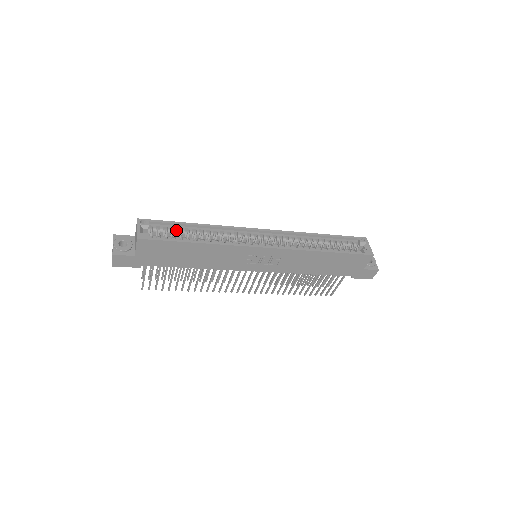
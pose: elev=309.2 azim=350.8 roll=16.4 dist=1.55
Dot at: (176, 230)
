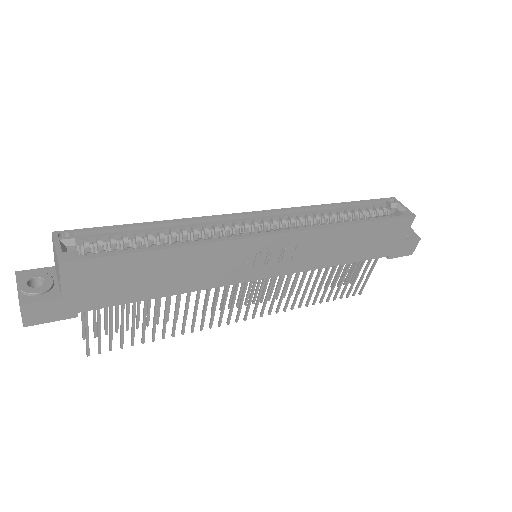
Dot at: (124, 238)
